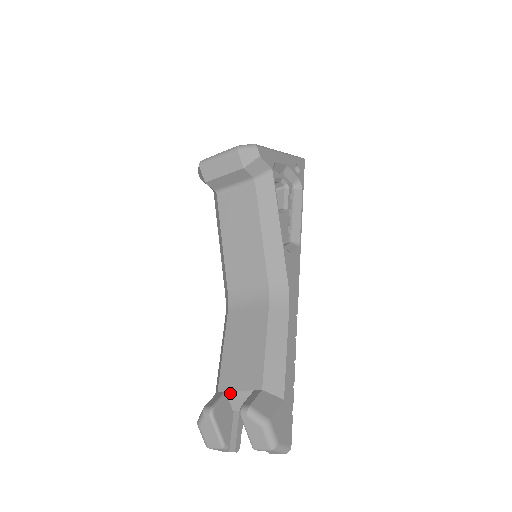
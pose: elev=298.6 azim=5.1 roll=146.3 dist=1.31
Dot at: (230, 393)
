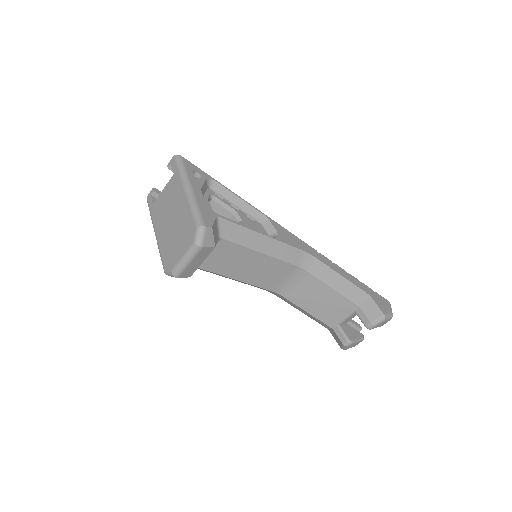
Dot at: (341, 323)
